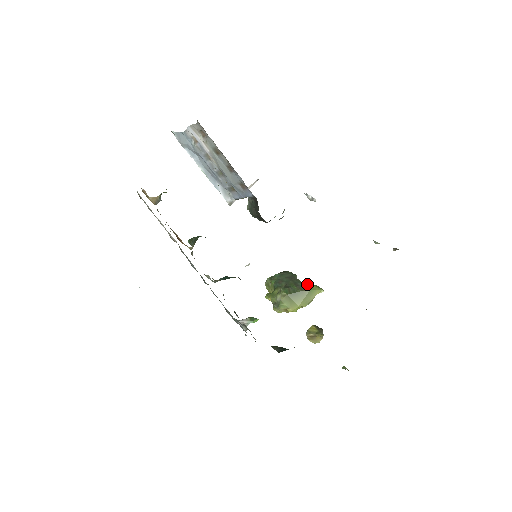
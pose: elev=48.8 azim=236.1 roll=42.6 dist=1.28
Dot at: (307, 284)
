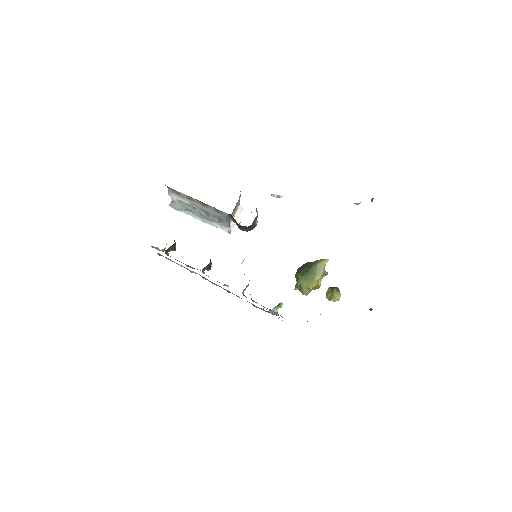
Dot at: (315, 261)
